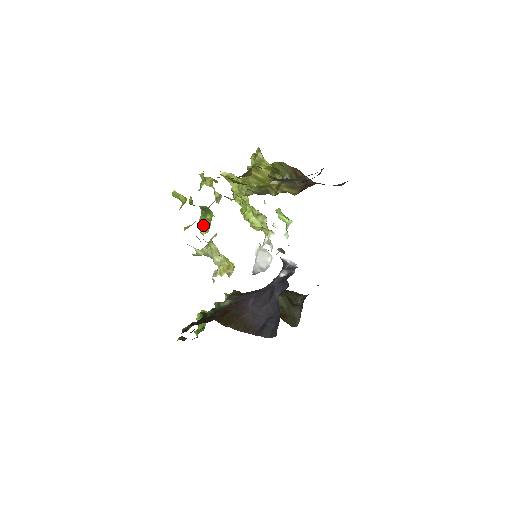
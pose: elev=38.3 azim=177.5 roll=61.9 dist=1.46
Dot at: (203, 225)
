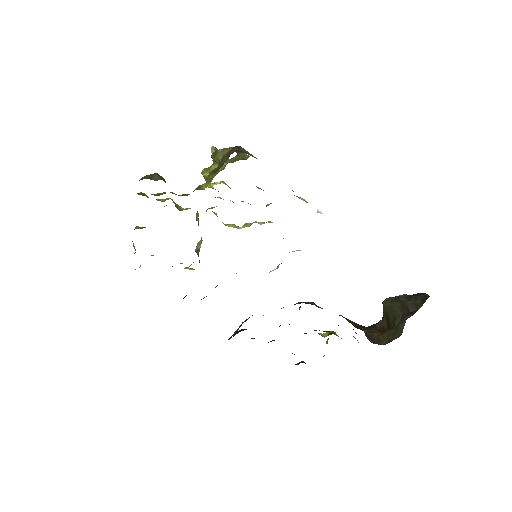
Dot at: occluded
